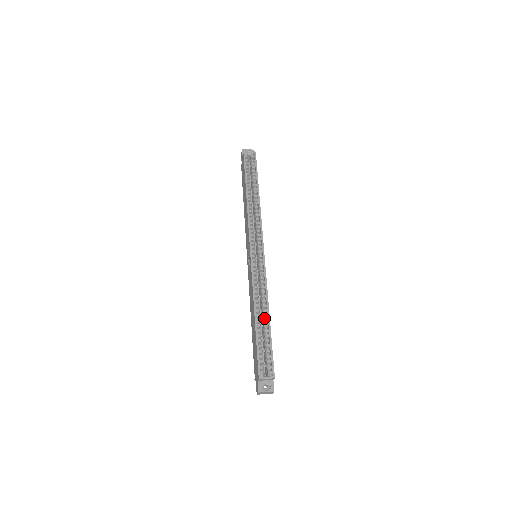
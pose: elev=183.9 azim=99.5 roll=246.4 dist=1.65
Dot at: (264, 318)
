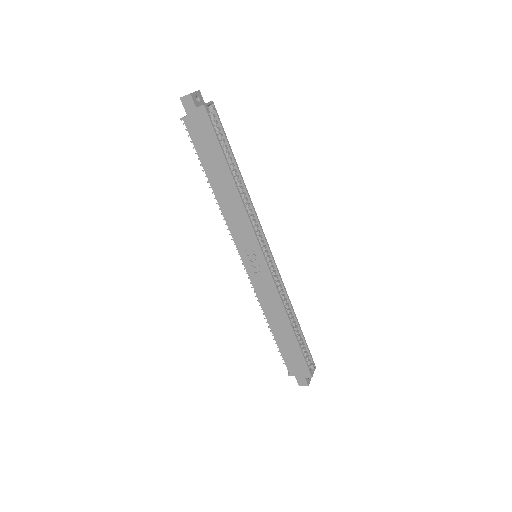
Dot at: occluded
